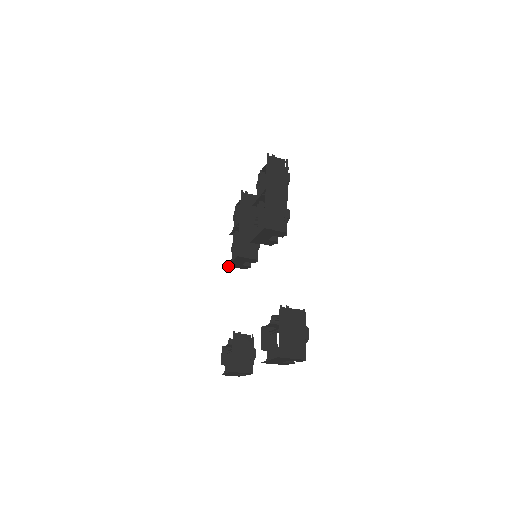
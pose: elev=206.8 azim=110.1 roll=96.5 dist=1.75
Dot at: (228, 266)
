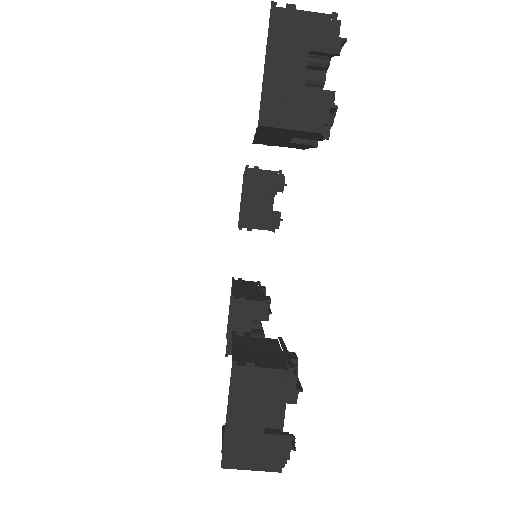
Dot at: (226, 354)
